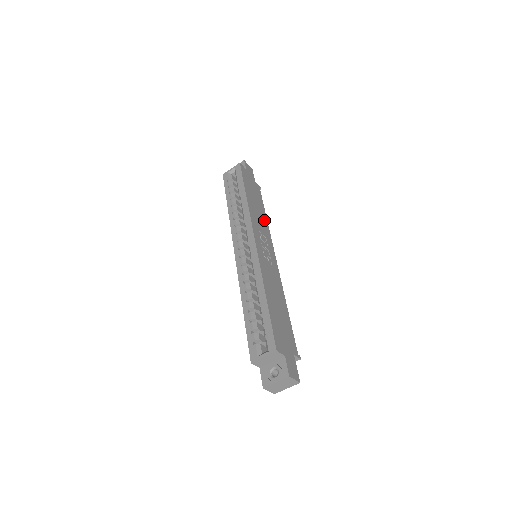
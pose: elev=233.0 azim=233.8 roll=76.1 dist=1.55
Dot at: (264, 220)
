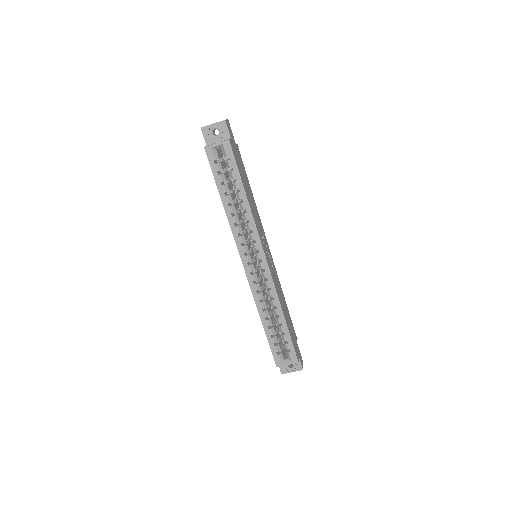
Dot at: (255, 206)
